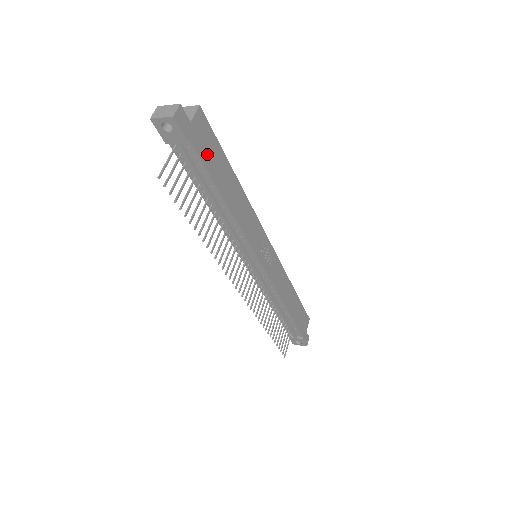
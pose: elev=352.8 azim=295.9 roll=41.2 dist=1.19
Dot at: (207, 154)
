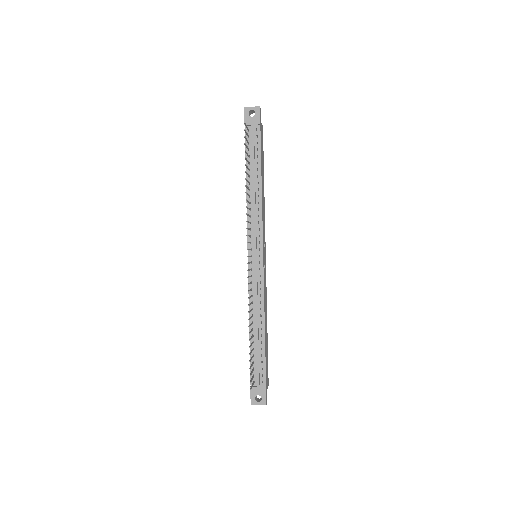
Dot at: (261, 145)
